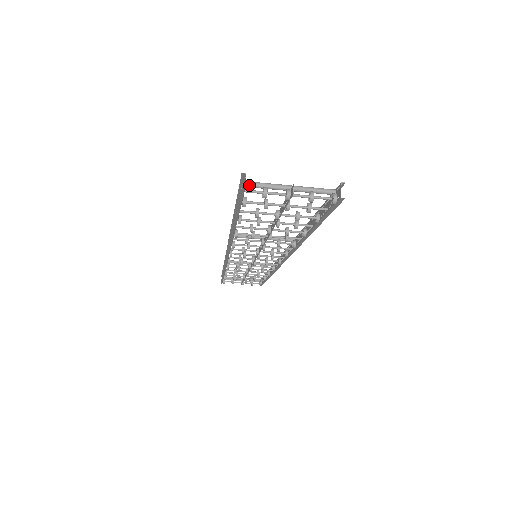
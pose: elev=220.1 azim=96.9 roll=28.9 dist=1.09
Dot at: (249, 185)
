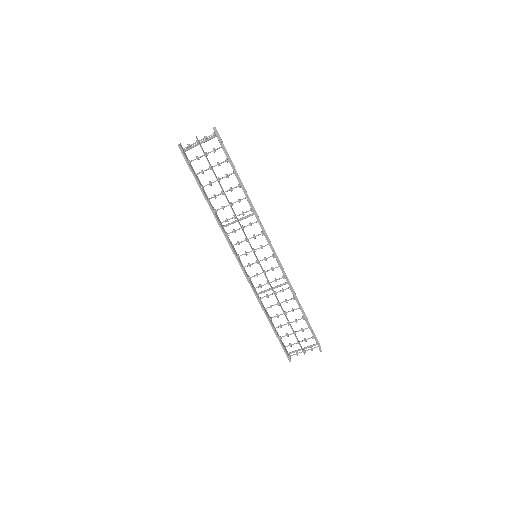
Dot at: (185, 149)
